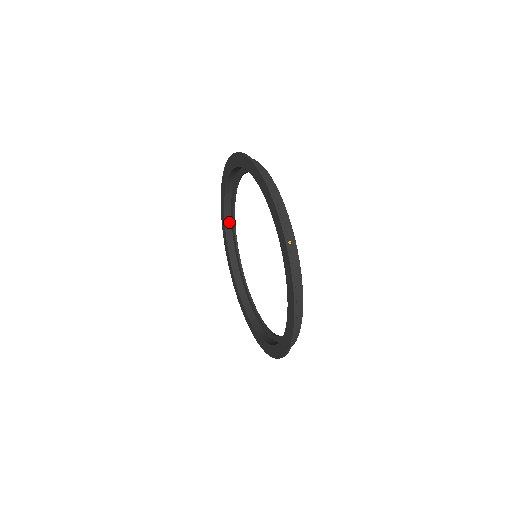
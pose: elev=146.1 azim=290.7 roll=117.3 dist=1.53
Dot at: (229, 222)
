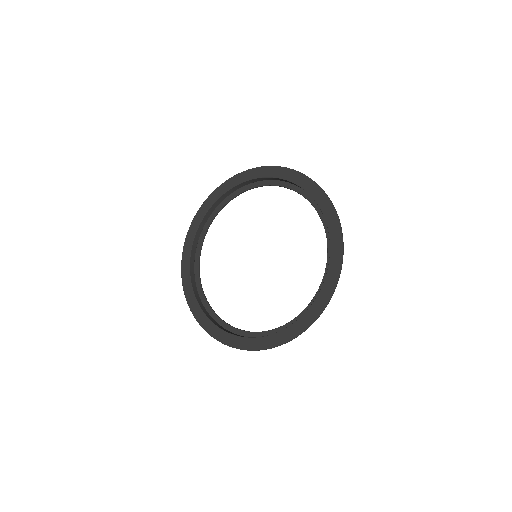
Dot at: (201, 305)
